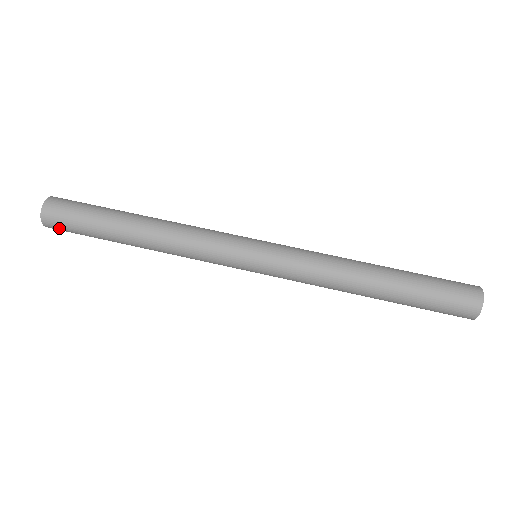
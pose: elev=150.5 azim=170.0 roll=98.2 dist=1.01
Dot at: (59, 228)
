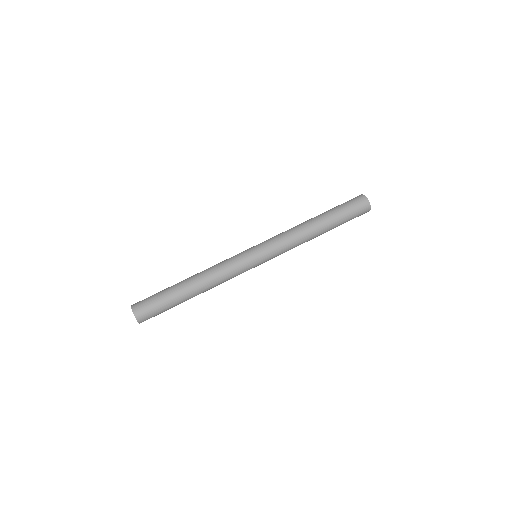
Dot at: (145, 313)
